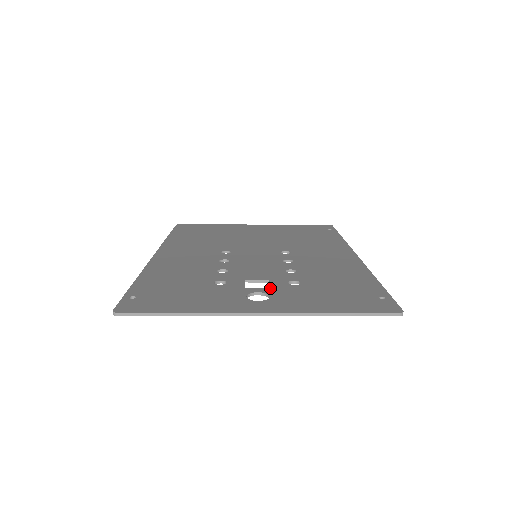
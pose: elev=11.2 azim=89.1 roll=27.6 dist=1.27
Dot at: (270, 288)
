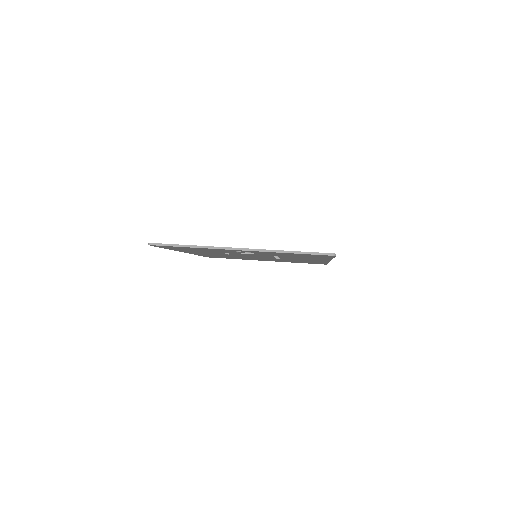
Dot at: occluded
